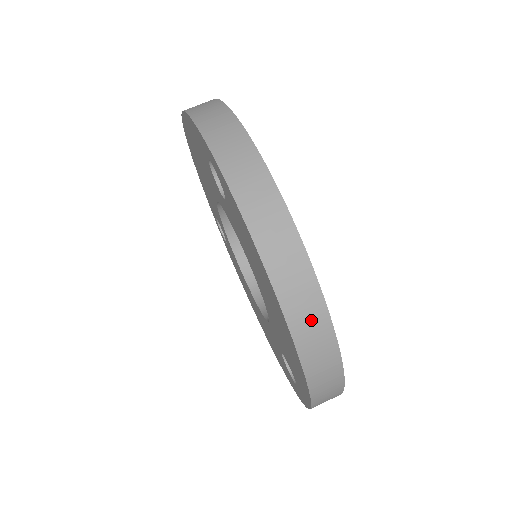
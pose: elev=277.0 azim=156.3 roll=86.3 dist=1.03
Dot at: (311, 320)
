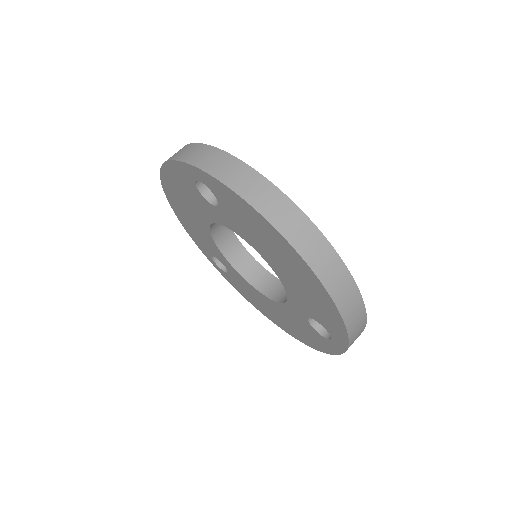
Dot at: (315, 247)
